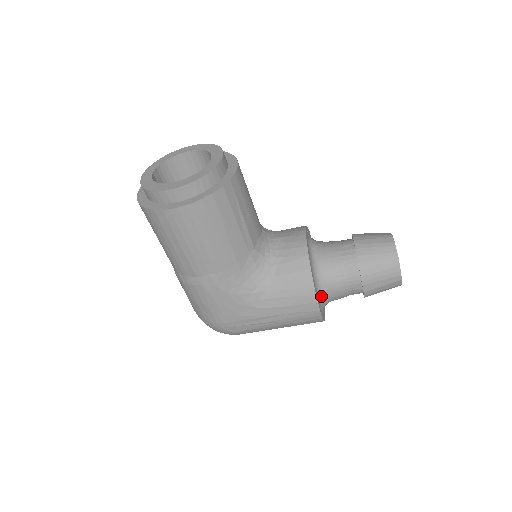
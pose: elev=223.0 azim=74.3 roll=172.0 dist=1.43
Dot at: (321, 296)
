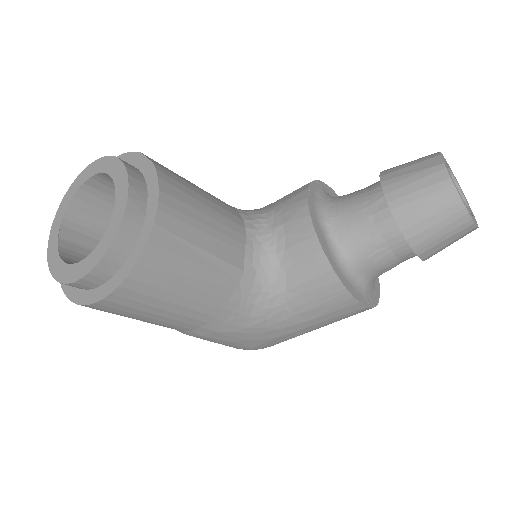
Dot at: (362, 284)
